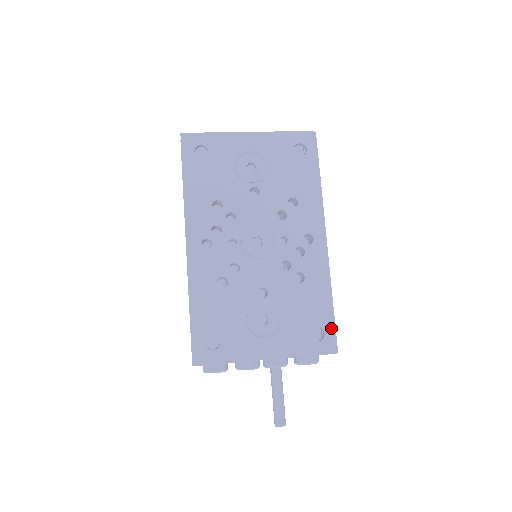
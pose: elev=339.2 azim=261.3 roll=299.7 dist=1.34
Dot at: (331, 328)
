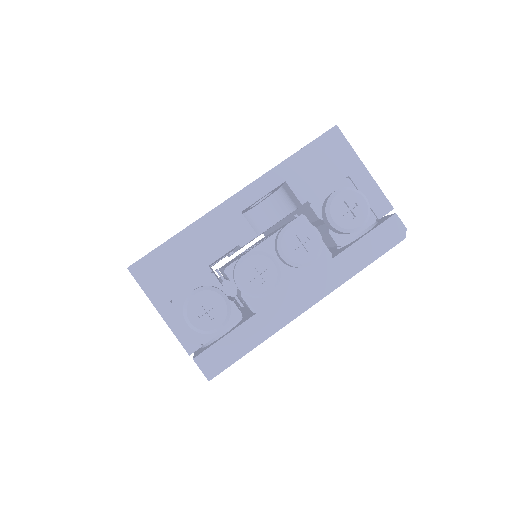
Dot at: occluded
